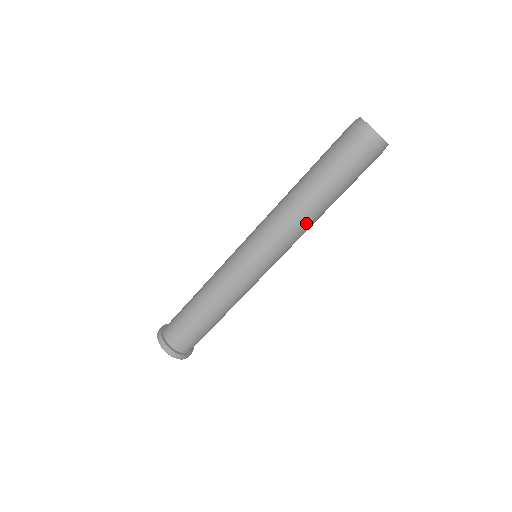
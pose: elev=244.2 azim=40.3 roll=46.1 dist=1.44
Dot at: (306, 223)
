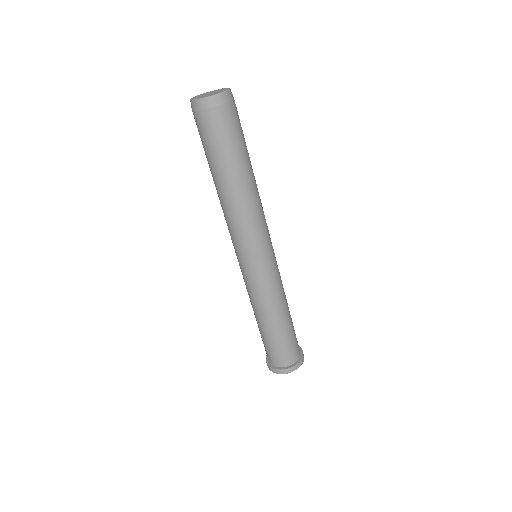
Dot at: (246, 205)
